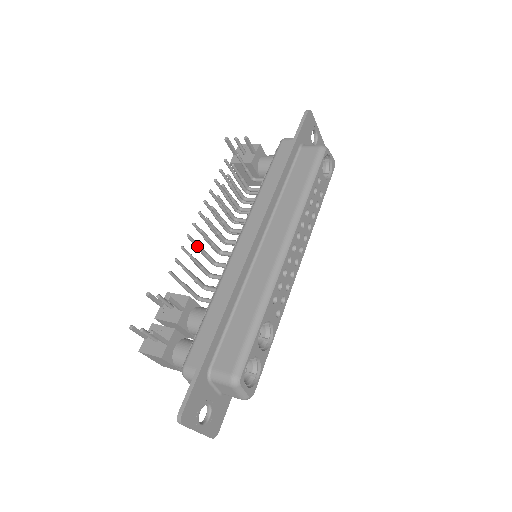
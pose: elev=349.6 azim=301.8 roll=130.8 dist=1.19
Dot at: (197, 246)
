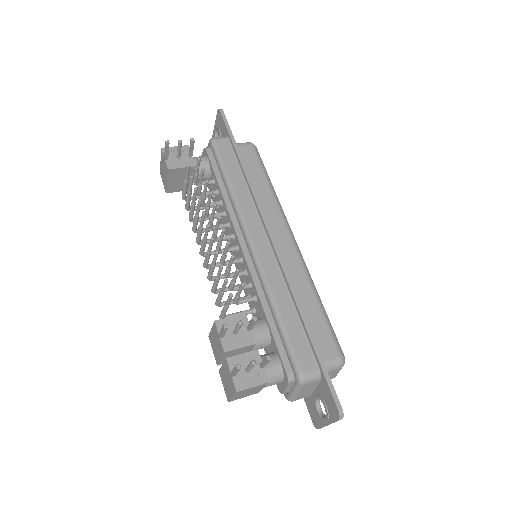
Dot at: (233, 260)
